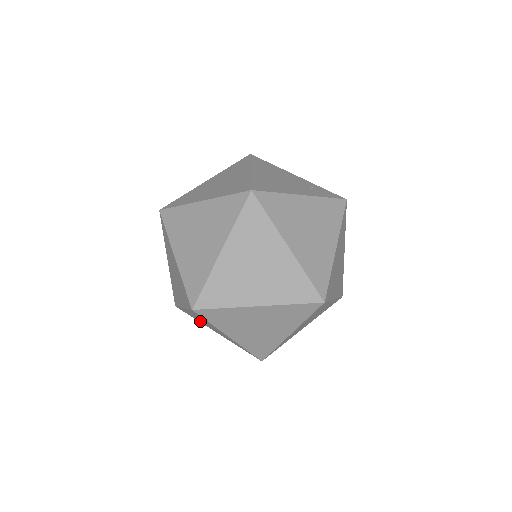
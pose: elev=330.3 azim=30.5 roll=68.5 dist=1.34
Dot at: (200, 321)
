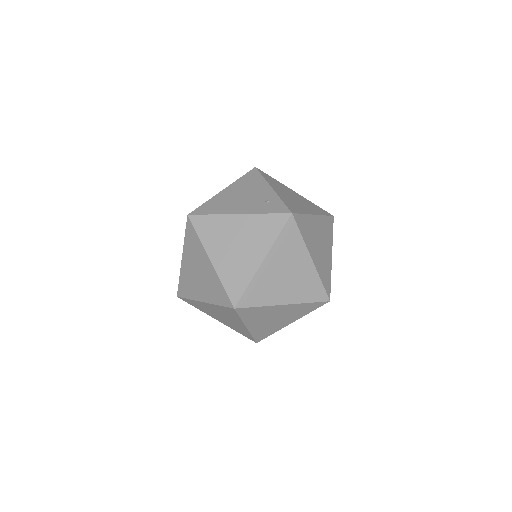
Dot at: occluded
